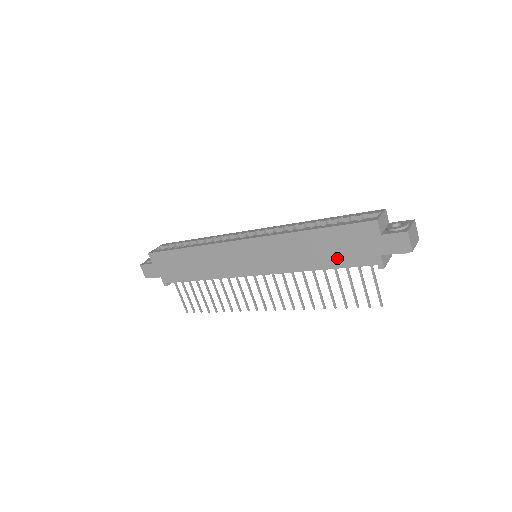
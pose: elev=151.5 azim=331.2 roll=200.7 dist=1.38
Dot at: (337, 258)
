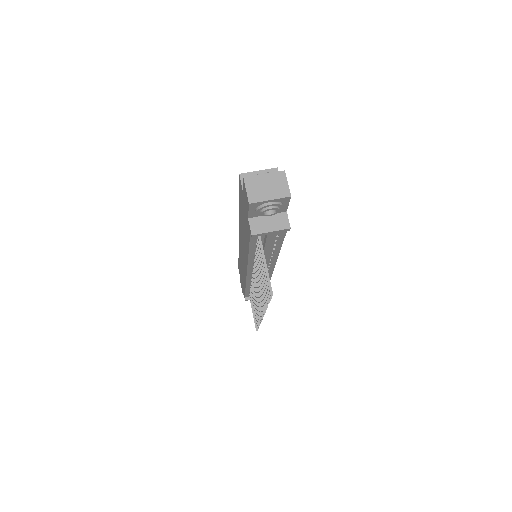
Dot at: (246, 234)
